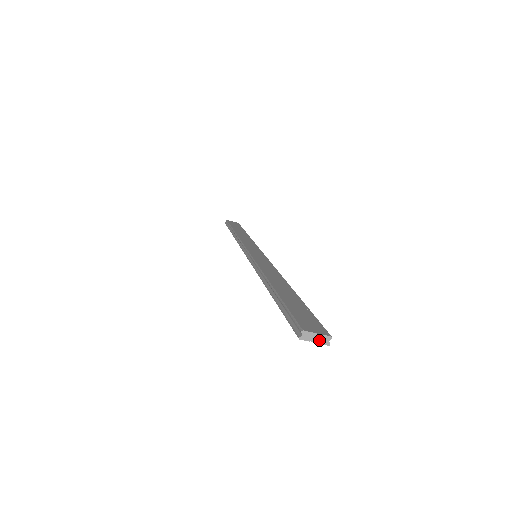
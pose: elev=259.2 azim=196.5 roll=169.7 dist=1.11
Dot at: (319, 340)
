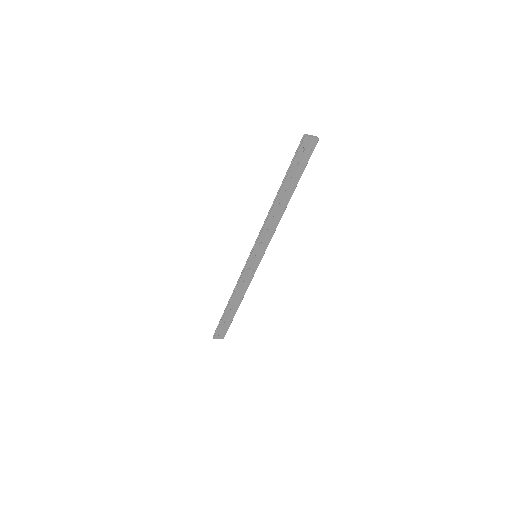
Dot at: (313, 137)
